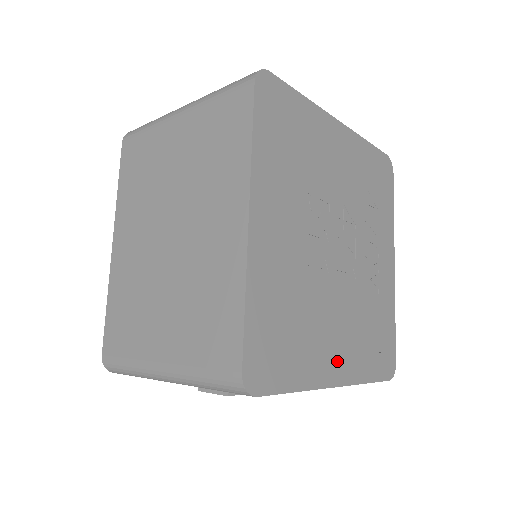
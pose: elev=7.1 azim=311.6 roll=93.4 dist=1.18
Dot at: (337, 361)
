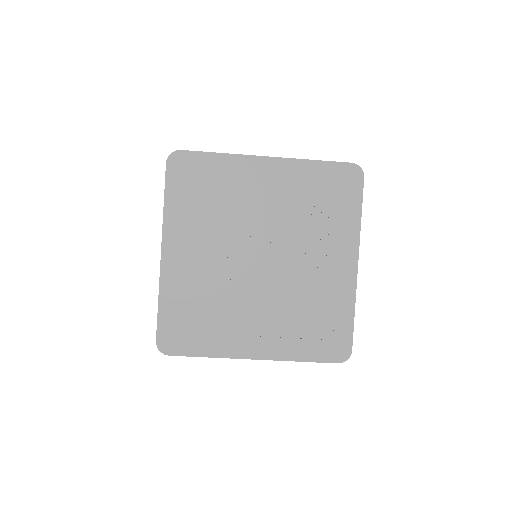
Dot at: (257, 342)
